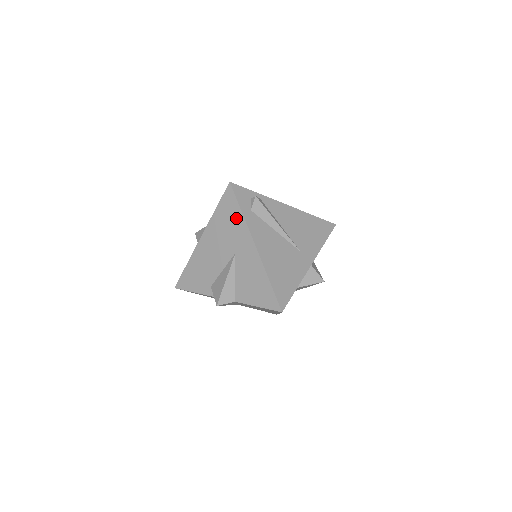
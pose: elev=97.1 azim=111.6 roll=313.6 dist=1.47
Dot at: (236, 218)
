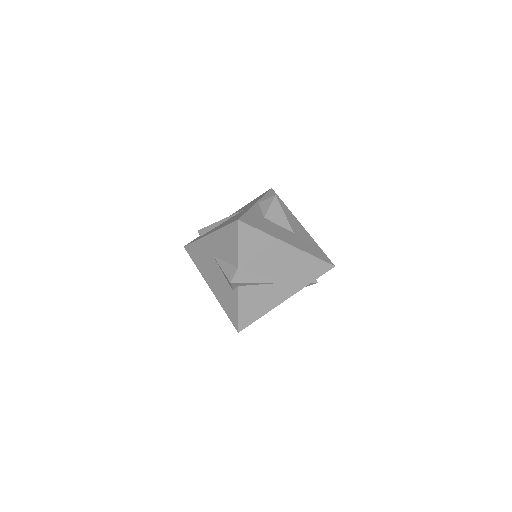
Dot at: (197, 248)
